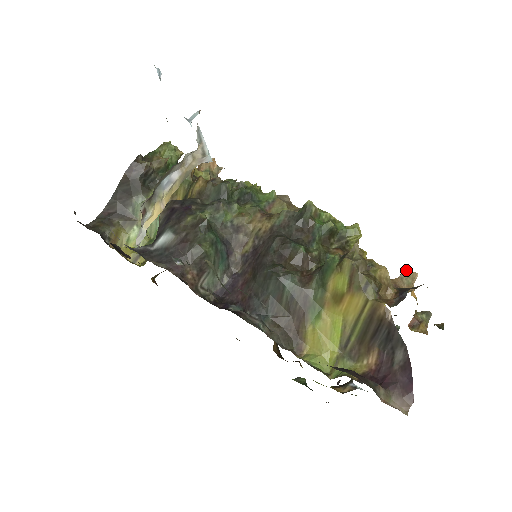
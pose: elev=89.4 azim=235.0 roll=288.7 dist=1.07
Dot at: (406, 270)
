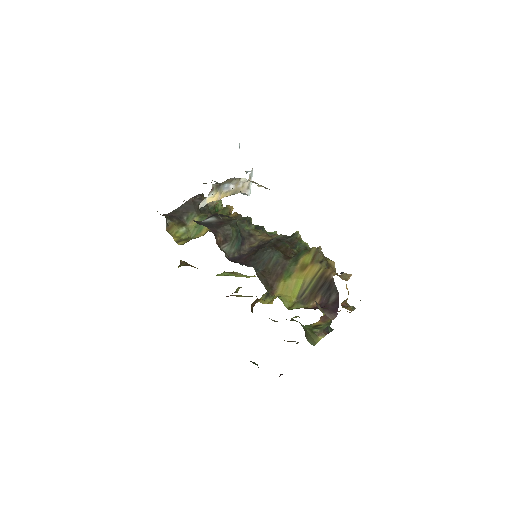
Dot at: (345, 273)
